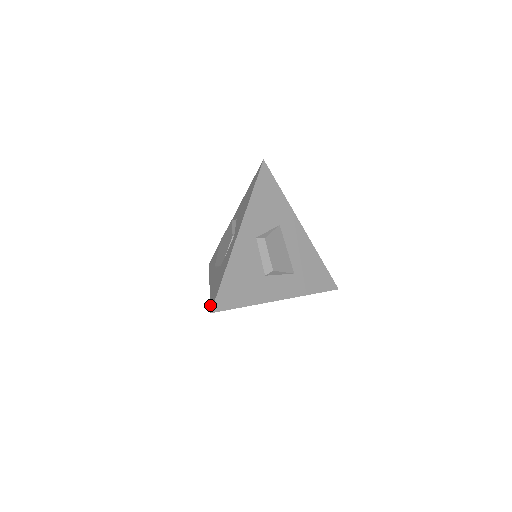
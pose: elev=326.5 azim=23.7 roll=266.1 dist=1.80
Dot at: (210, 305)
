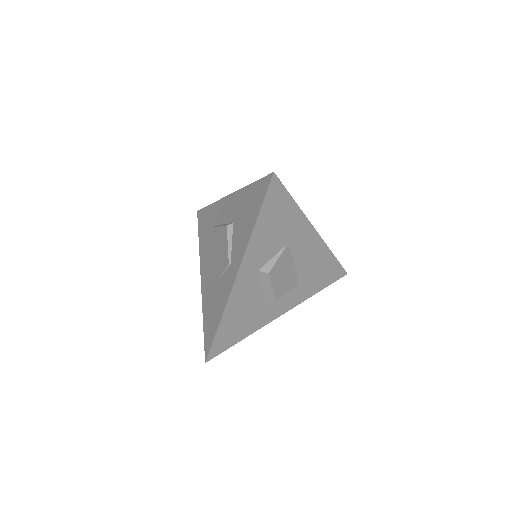
Dot at: (204, 343)
